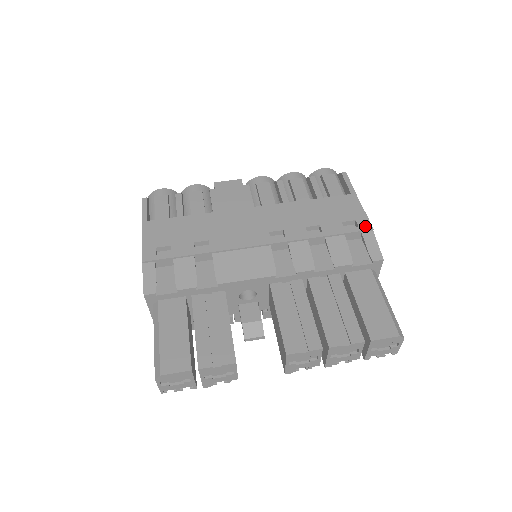
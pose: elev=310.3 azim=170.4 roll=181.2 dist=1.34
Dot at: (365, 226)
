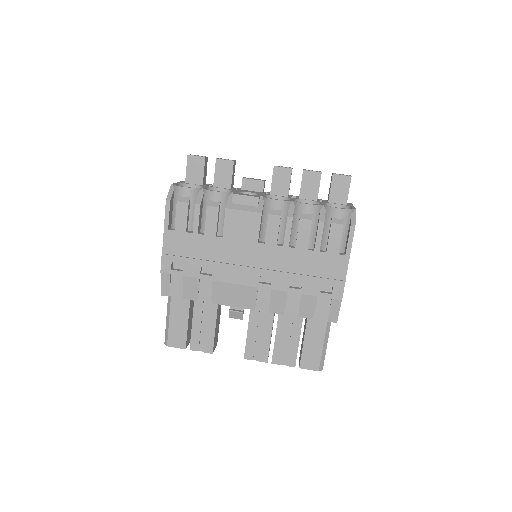
Dot at: (337, 295)
